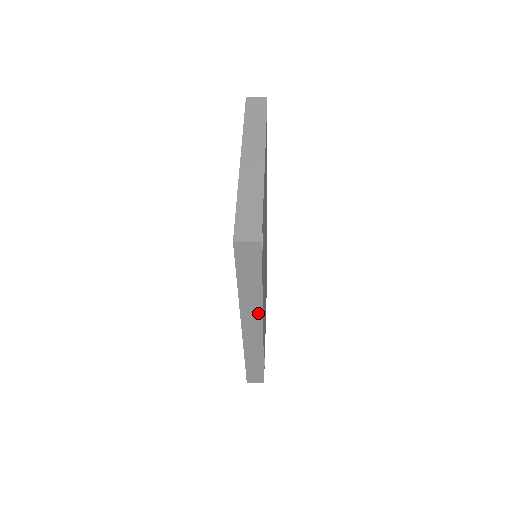
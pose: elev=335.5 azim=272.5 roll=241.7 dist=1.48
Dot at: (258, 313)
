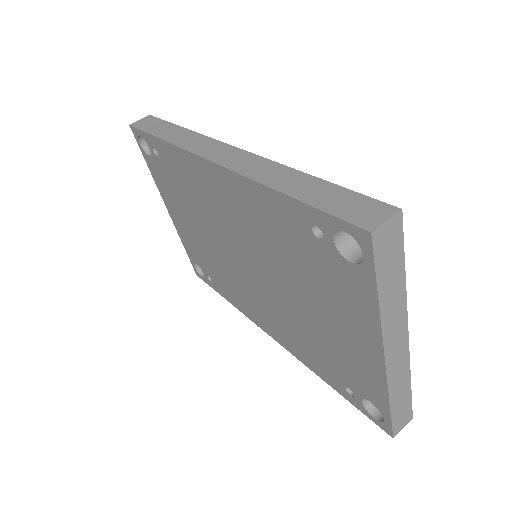
Dot at: occluded
